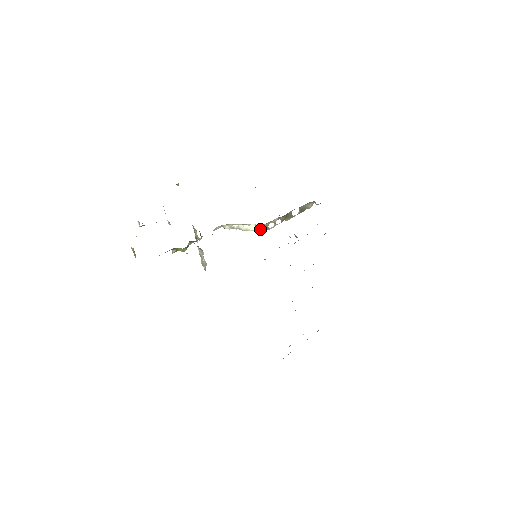
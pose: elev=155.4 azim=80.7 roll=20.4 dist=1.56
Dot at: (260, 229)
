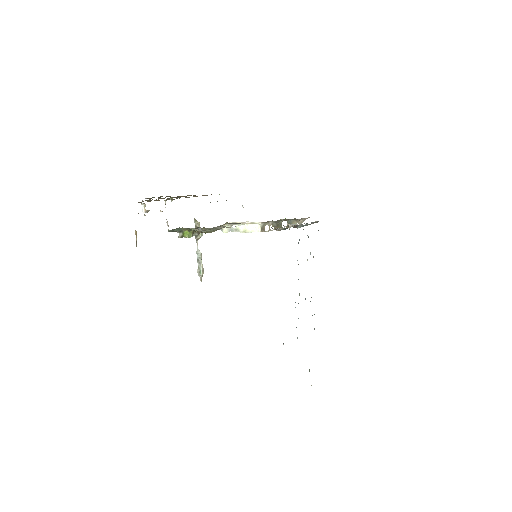
Dot at: (258, 229)
